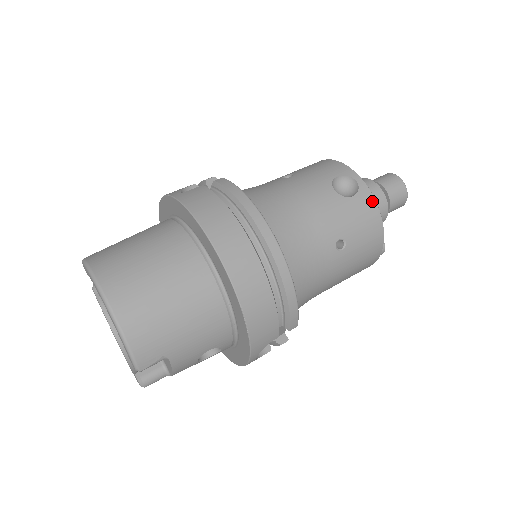
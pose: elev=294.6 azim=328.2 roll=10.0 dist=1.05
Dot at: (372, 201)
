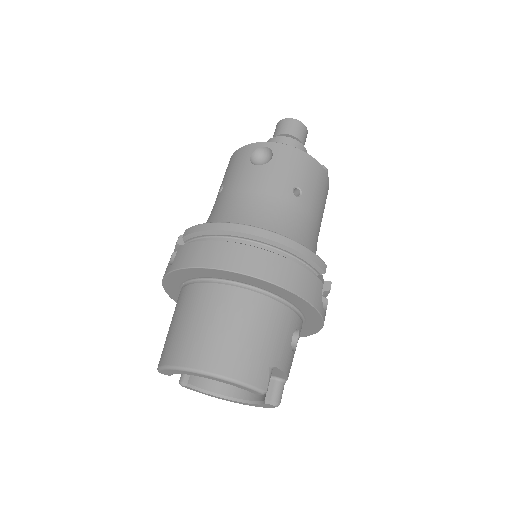
Dot at: (286, 148)
